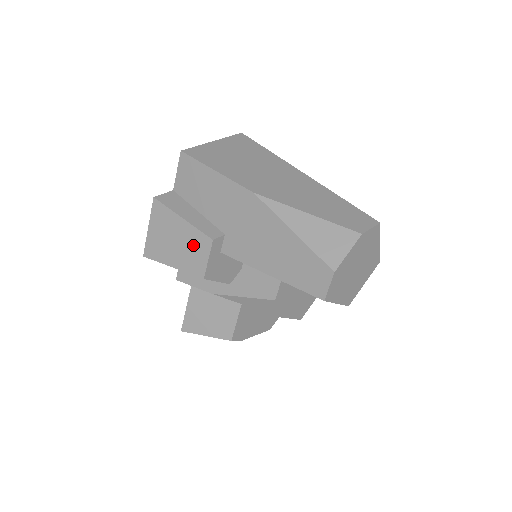
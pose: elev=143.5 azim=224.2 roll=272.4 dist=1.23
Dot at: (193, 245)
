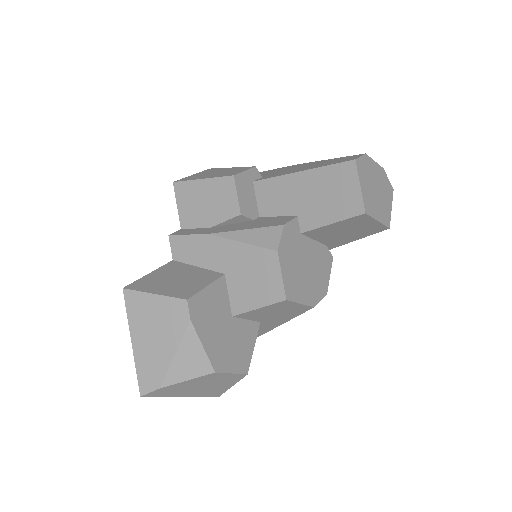
Dot at: (234, 170)
